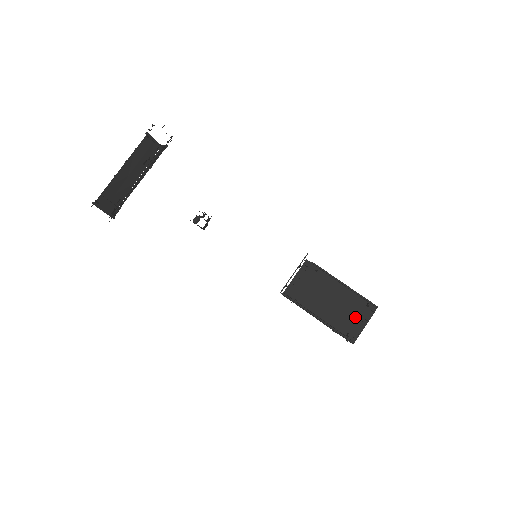
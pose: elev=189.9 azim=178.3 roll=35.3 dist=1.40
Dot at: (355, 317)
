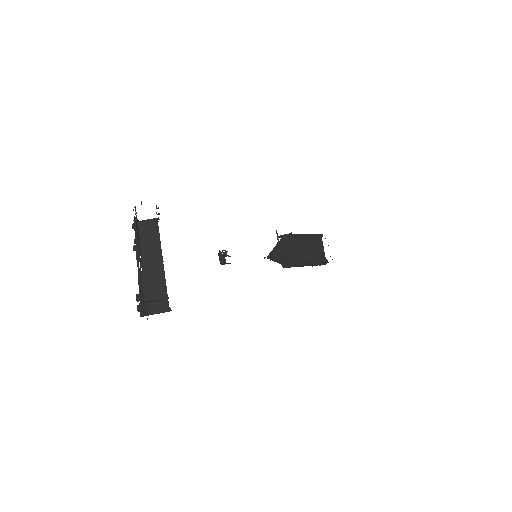
Dot at: (318, 249)
